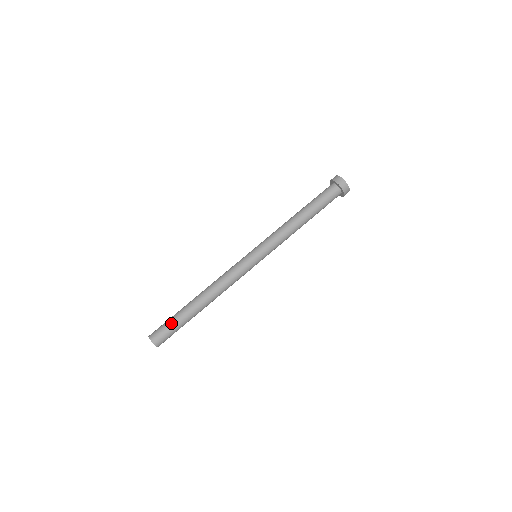
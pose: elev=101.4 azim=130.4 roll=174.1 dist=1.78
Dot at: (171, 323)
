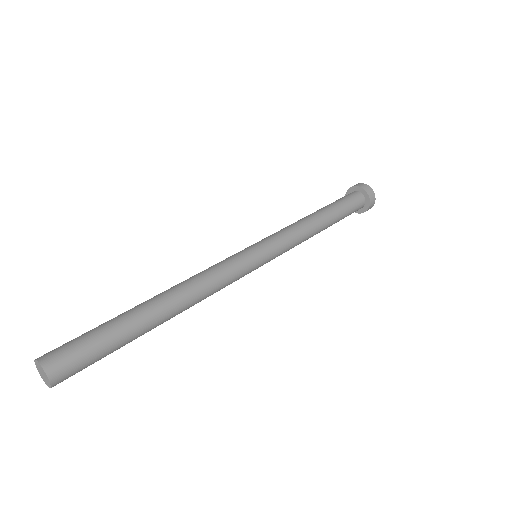
Dot at: (91, 331)
